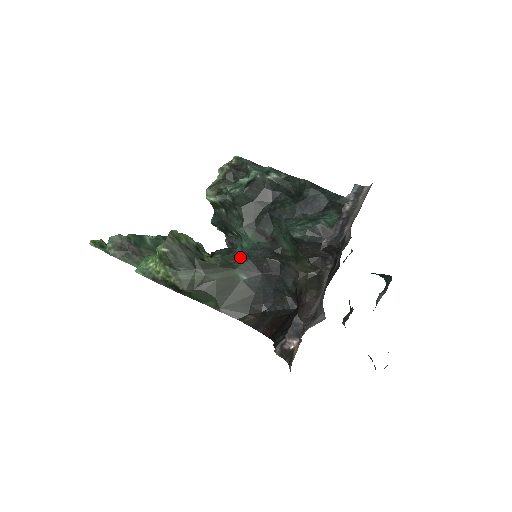
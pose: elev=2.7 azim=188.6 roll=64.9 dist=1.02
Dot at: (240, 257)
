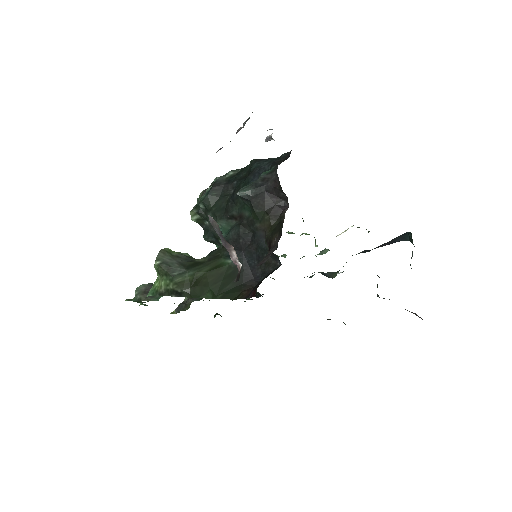
Dot at: (223, 247)
